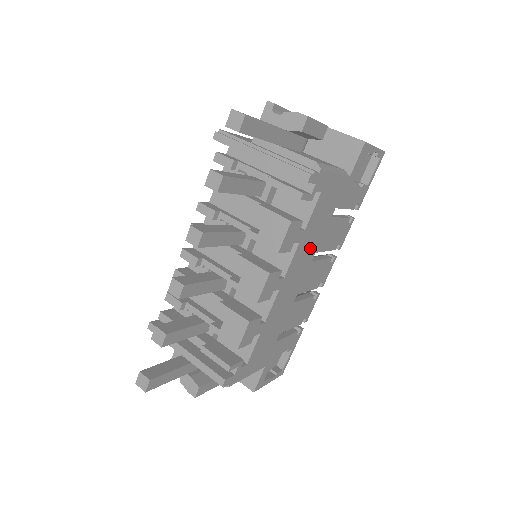
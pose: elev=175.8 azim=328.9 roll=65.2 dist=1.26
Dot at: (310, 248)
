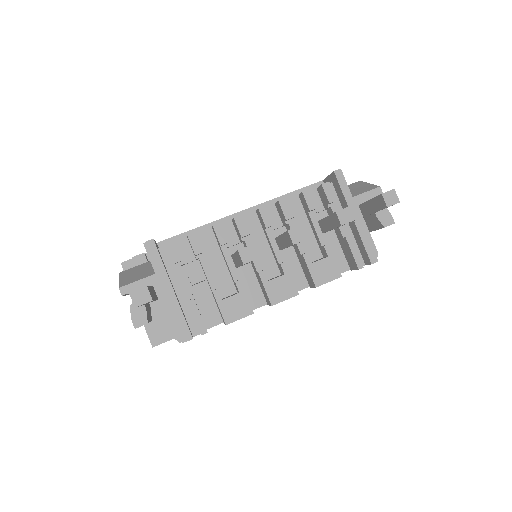
Dot at: occluded
